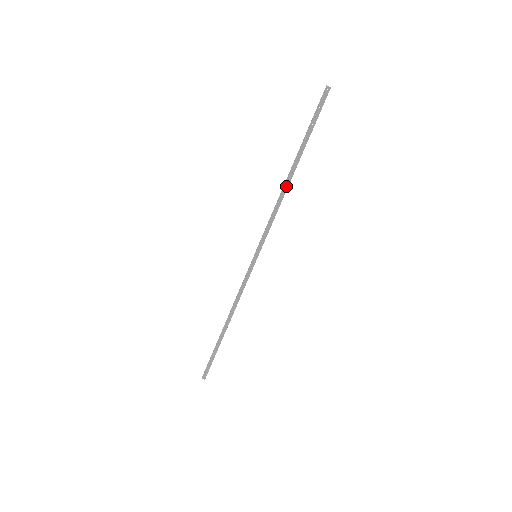
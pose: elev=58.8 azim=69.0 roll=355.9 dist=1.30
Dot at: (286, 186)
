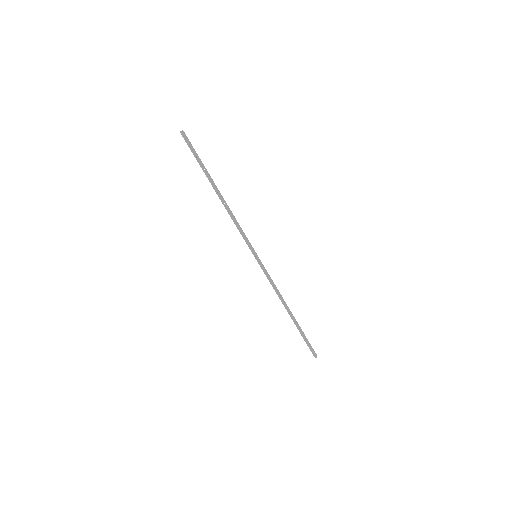
Dot at: occluded
